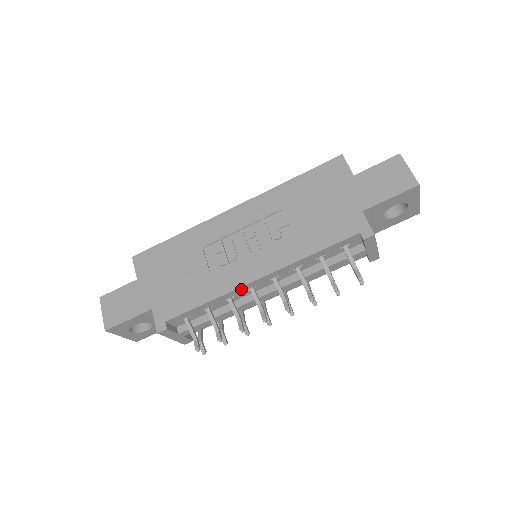
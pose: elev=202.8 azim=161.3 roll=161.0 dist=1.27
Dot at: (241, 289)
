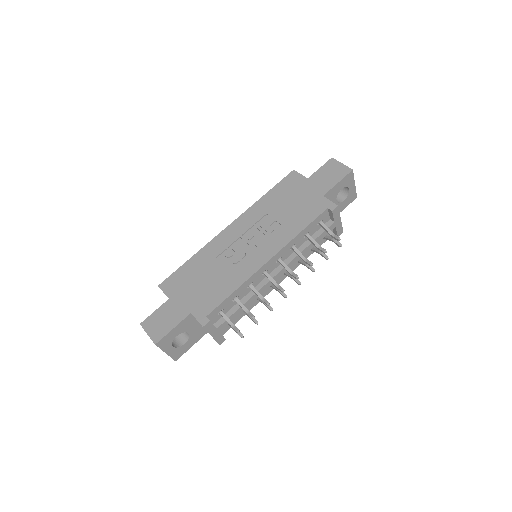
Dot at: (257, 273)
